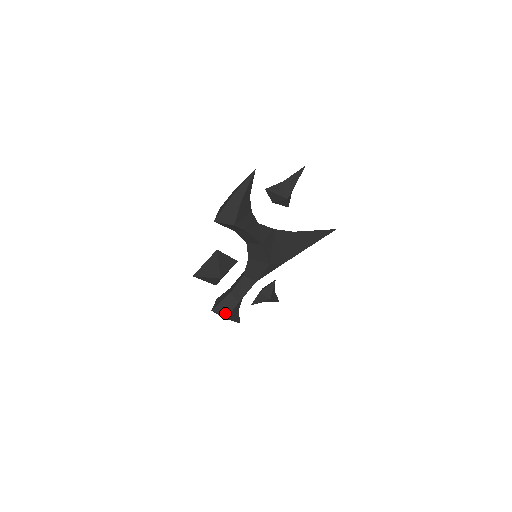
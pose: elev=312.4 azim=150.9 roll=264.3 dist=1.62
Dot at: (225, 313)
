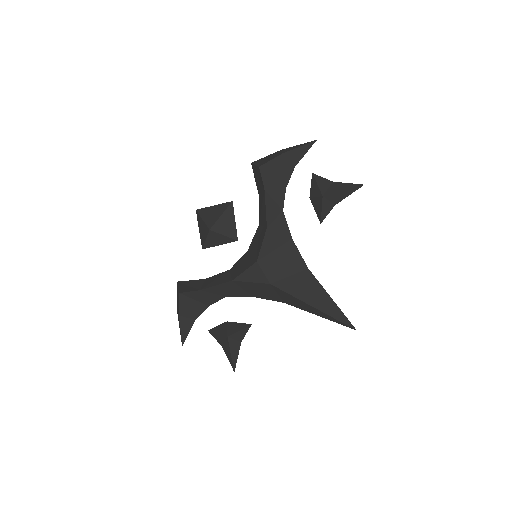
Dot at: (181, 290)
